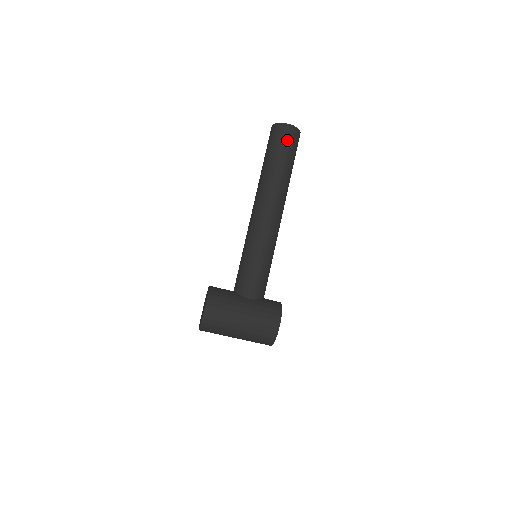
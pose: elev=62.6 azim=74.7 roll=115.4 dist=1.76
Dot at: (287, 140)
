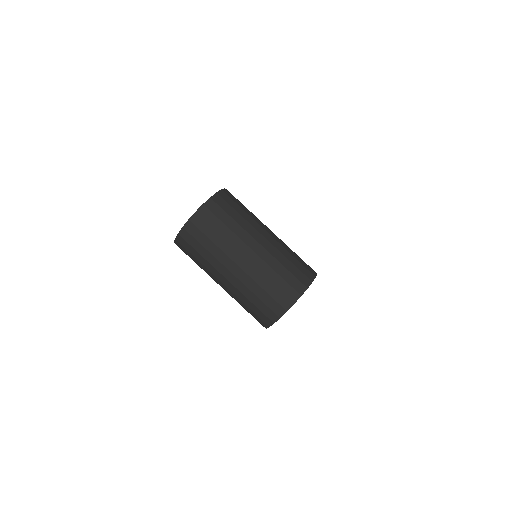
Dot at: occluded
